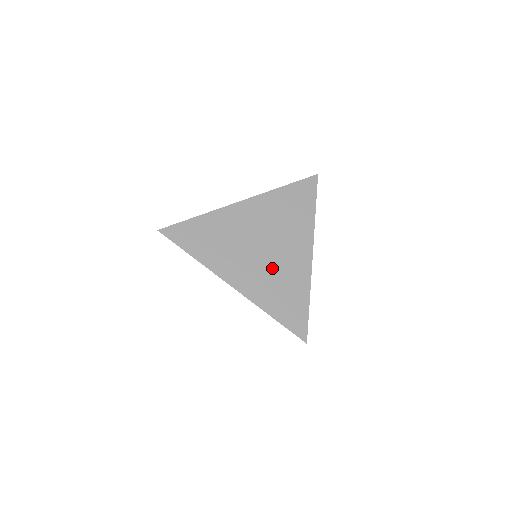
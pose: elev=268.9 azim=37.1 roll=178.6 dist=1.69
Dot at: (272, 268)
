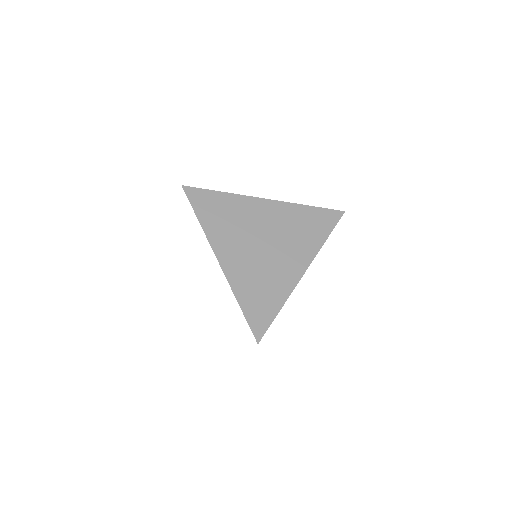
Dot at: (262, 264)
